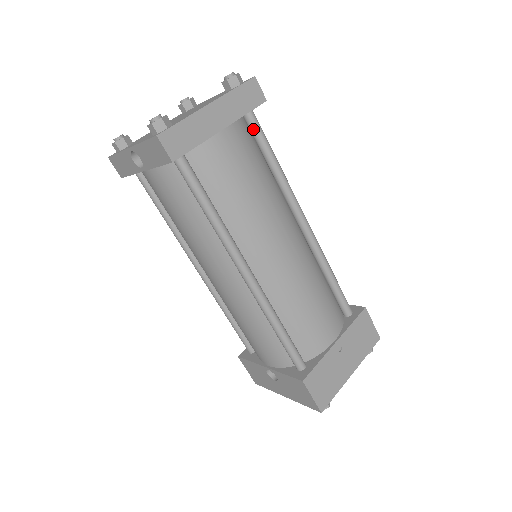
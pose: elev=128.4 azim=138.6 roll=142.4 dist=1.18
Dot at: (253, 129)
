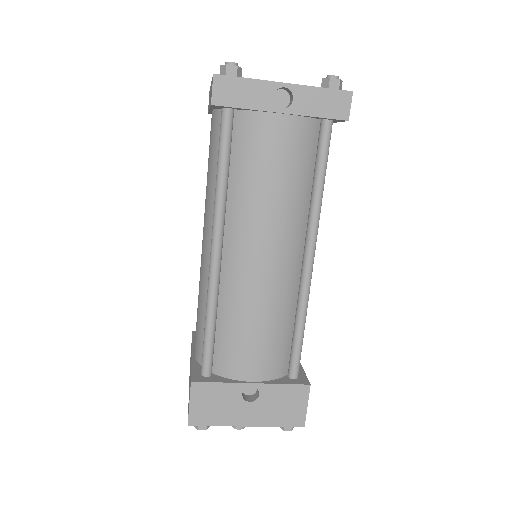
Dot at: occluded
